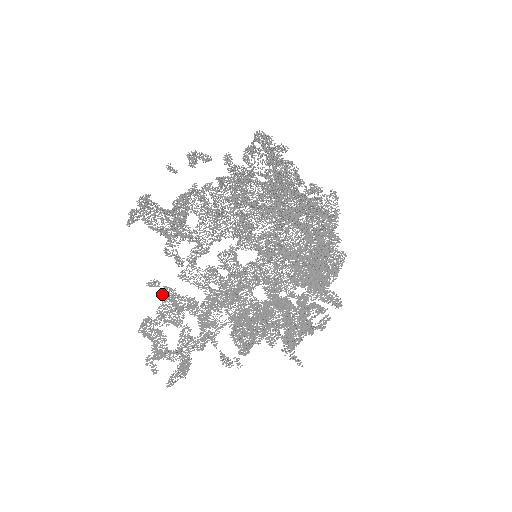
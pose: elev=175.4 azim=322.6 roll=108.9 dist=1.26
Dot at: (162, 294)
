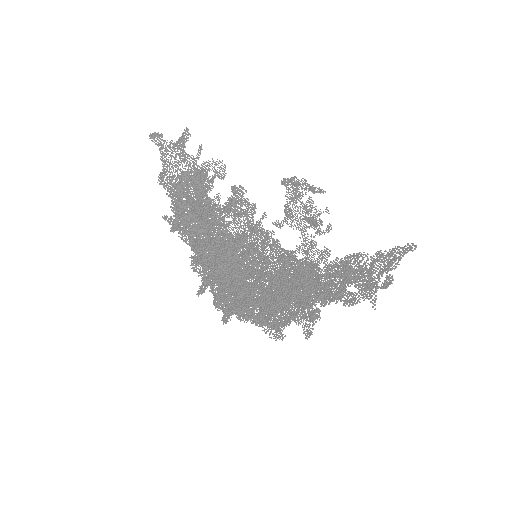
Dot at: (187, 196)
